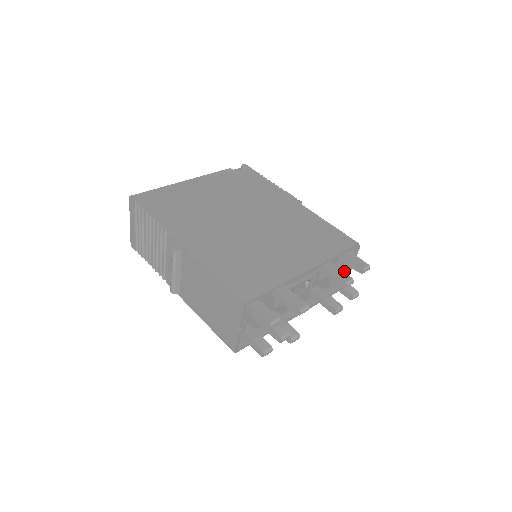
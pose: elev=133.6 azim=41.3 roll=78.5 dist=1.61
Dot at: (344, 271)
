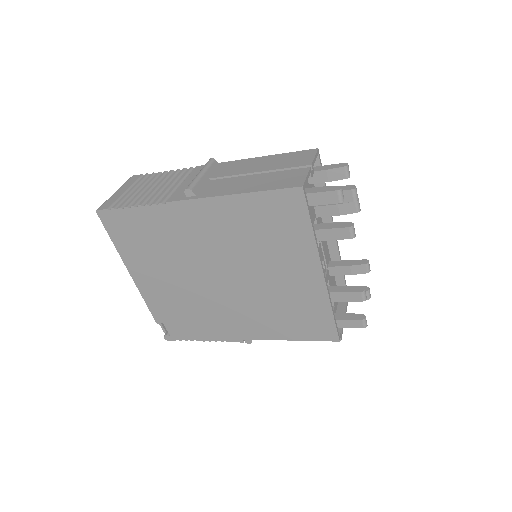
Dot at: occluded
